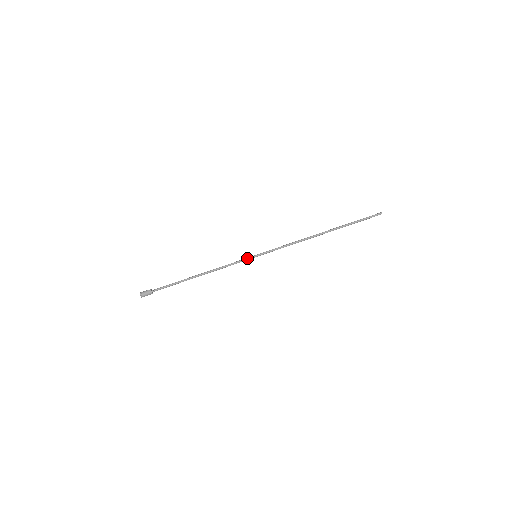
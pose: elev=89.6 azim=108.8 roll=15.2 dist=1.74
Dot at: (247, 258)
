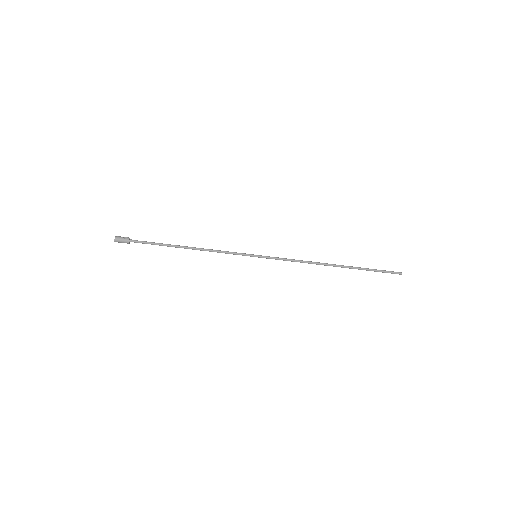
Dot at: (246, 254)
